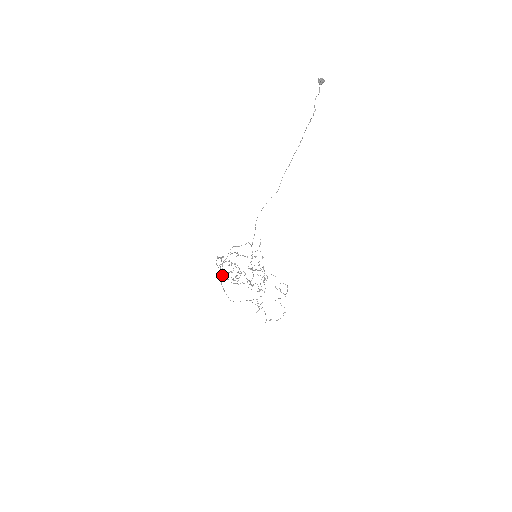
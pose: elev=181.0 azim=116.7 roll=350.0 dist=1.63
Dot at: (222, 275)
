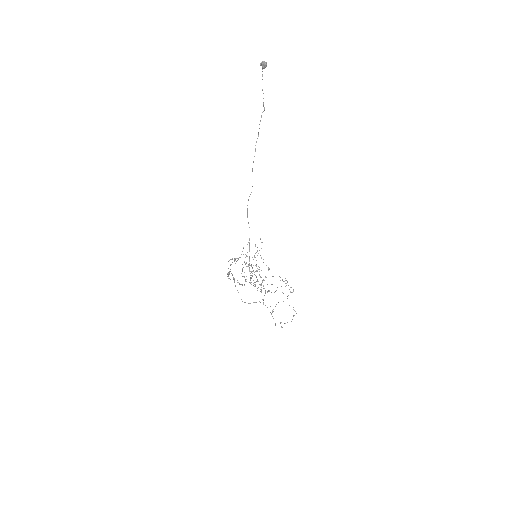
Dot at: occluded
